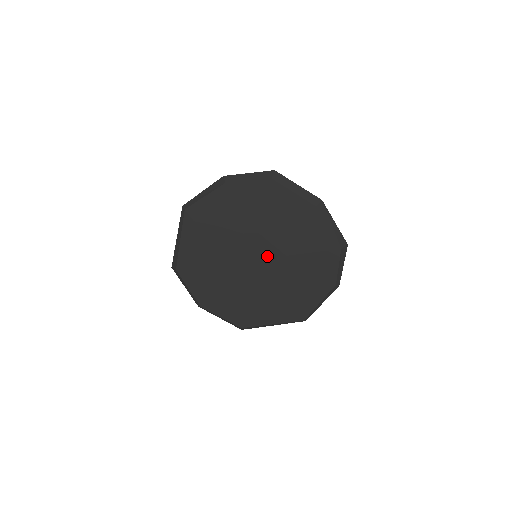
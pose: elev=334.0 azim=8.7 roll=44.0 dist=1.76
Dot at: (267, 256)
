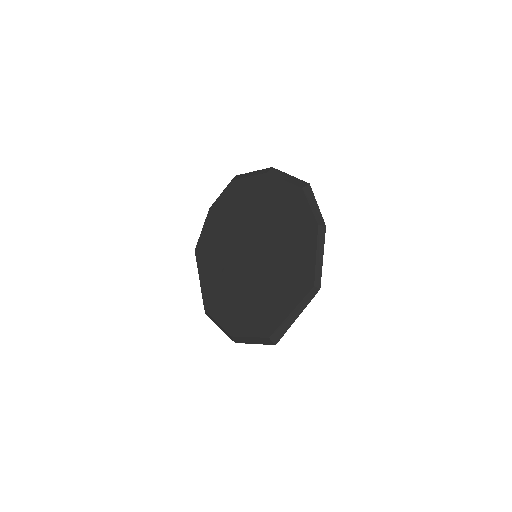
Dot at: (255, 242)
